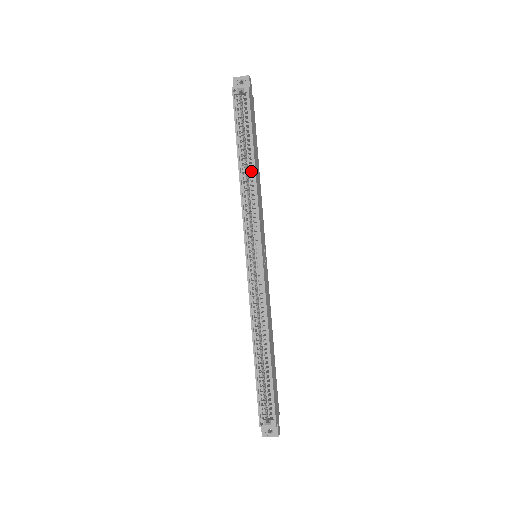
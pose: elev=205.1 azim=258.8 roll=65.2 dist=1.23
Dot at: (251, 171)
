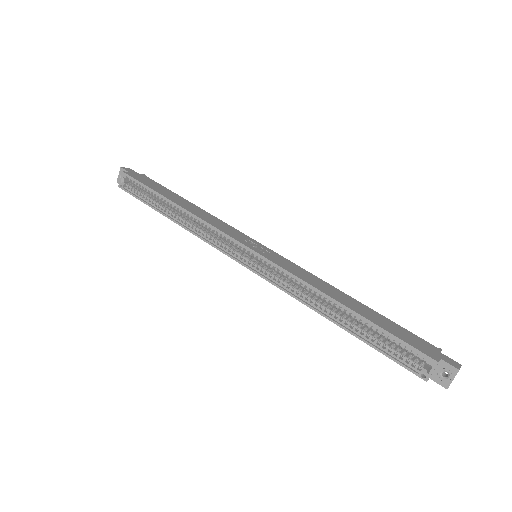
Dot at: (181, 211)
